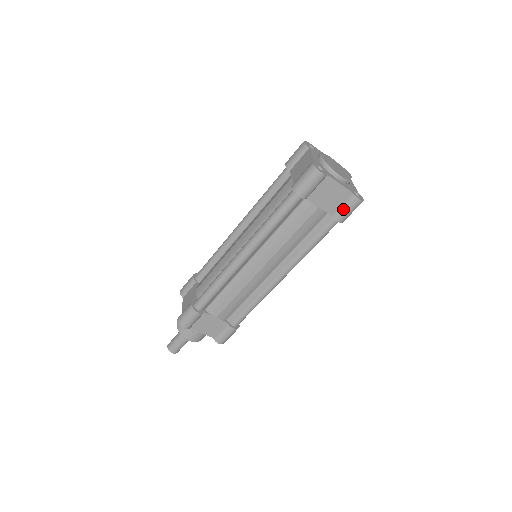
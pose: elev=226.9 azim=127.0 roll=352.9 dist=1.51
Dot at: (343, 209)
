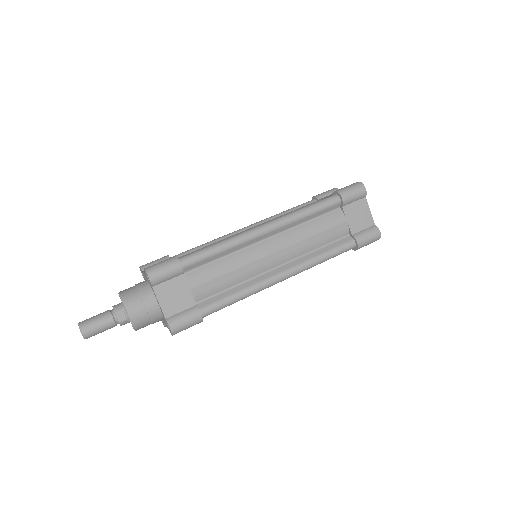
Dot at: (365, 234)
